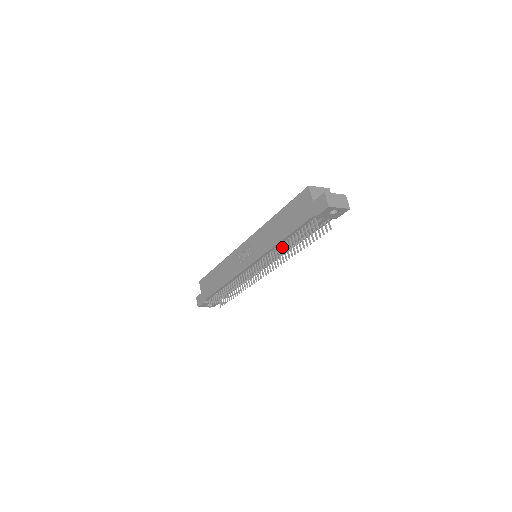
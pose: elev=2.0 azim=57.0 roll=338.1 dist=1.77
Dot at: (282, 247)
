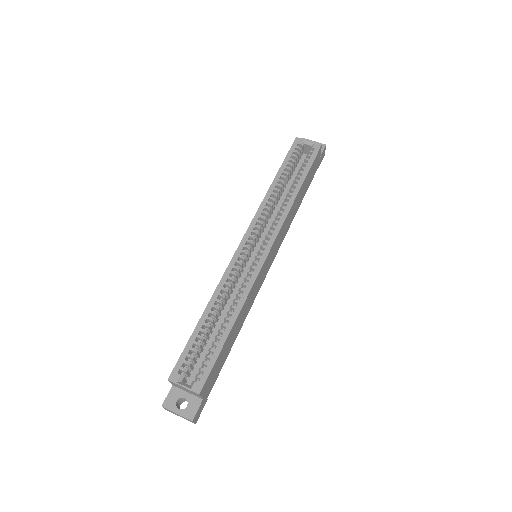
Dot at: occluded
